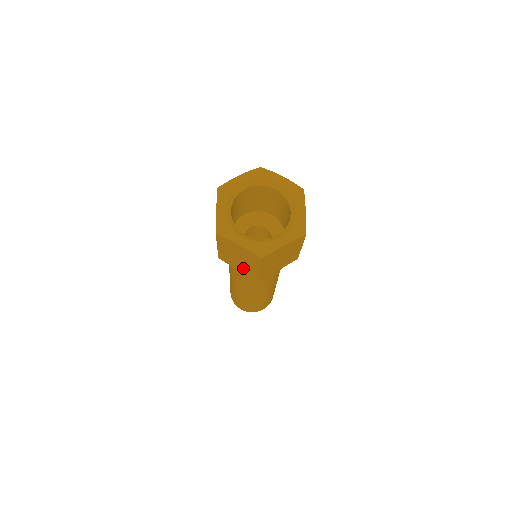
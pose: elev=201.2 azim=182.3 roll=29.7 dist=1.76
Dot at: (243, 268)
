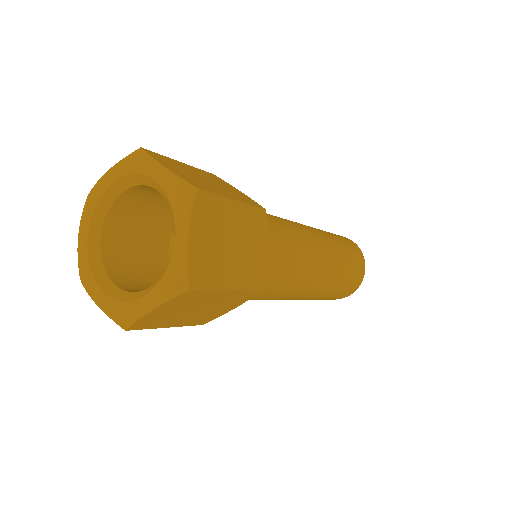
Dot at: occluded
